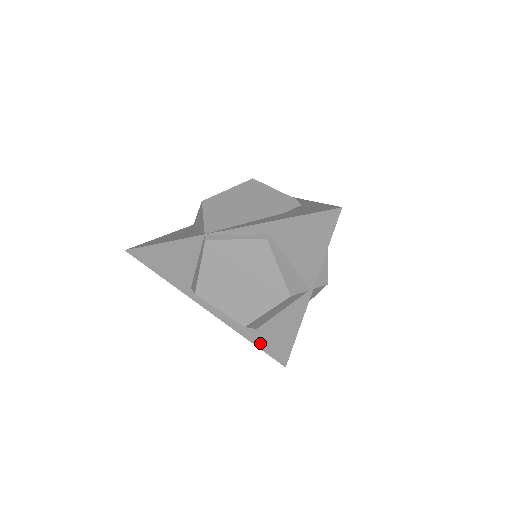
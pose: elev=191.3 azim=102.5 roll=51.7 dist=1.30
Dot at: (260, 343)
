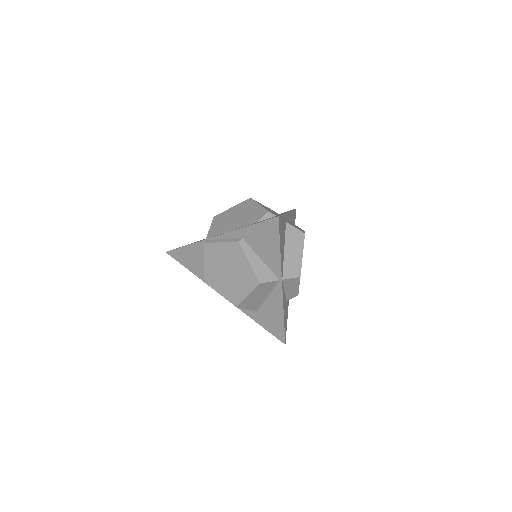
Dot at: (262, 323)
